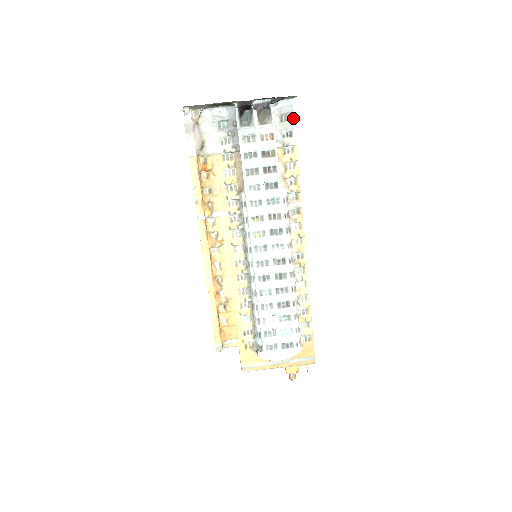
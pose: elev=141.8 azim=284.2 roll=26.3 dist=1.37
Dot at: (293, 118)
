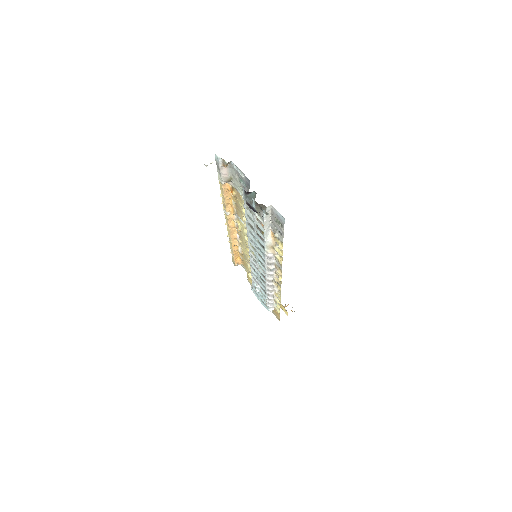
Dot at: (283, 228)
